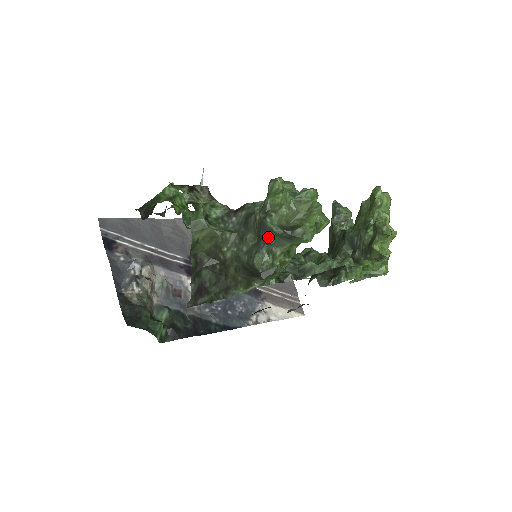
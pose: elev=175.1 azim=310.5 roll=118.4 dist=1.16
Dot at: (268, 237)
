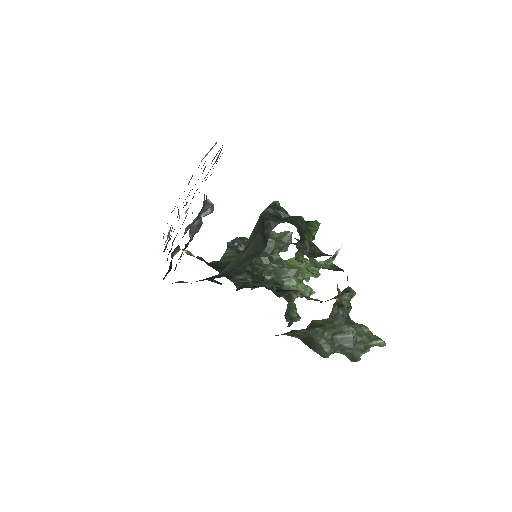
Dot at: (348, 350)
